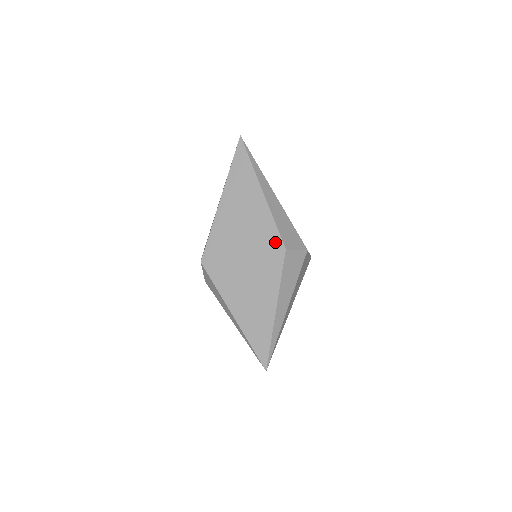
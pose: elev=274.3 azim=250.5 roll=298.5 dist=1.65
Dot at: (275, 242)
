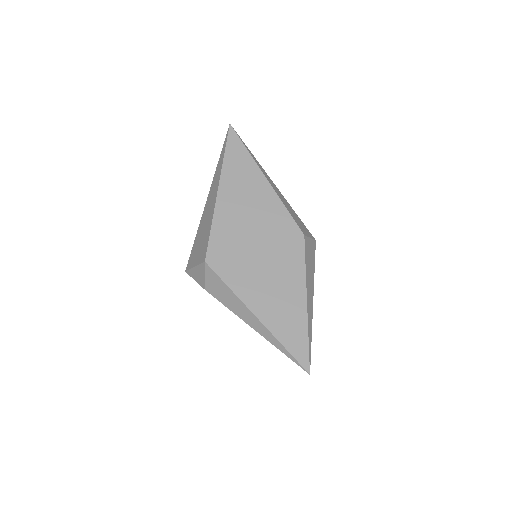
Dot at: (291, 229)
